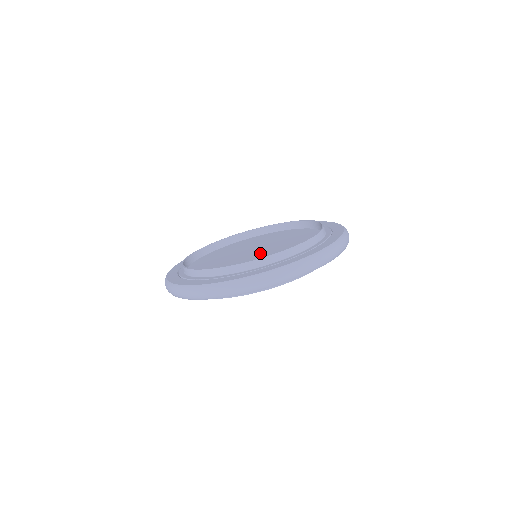
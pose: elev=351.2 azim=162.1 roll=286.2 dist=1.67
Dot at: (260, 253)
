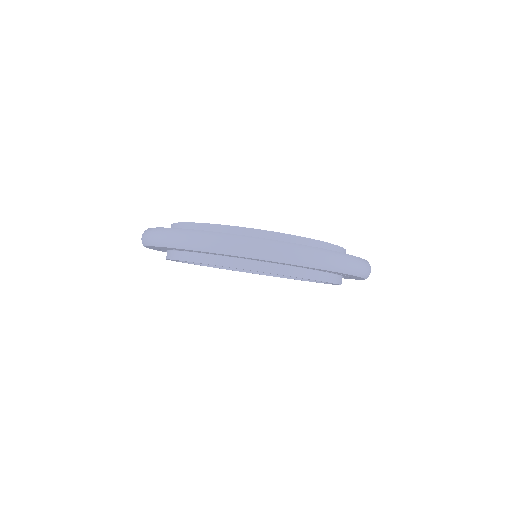
Dot at: occluded
